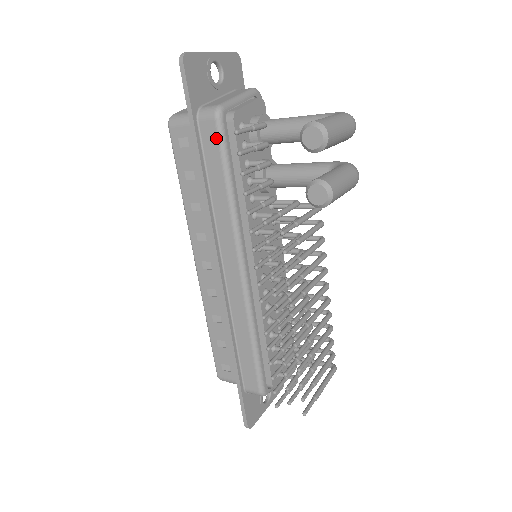
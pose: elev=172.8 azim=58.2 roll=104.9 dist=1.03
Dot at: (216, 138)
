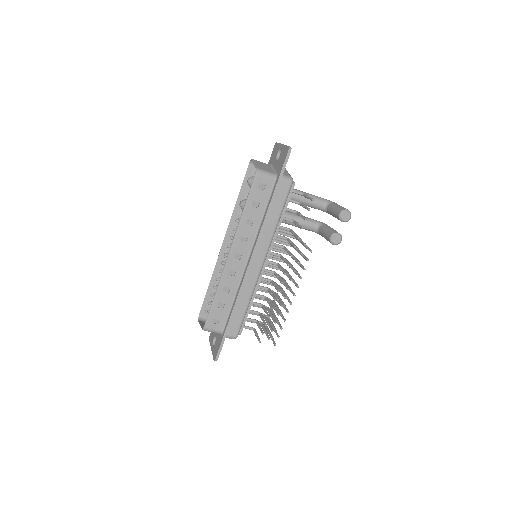
Dot at: (286, 193)
